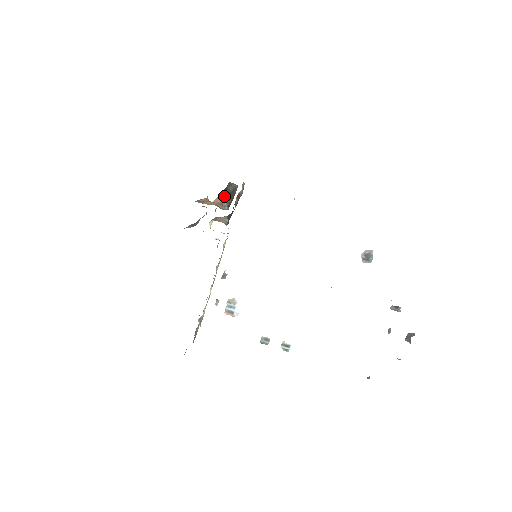
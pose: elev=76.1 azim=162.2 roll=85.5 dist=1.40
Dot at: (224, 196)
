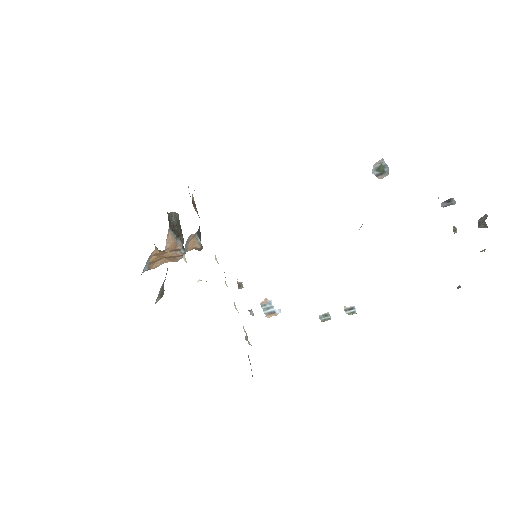
Dot at: (173, 233)
